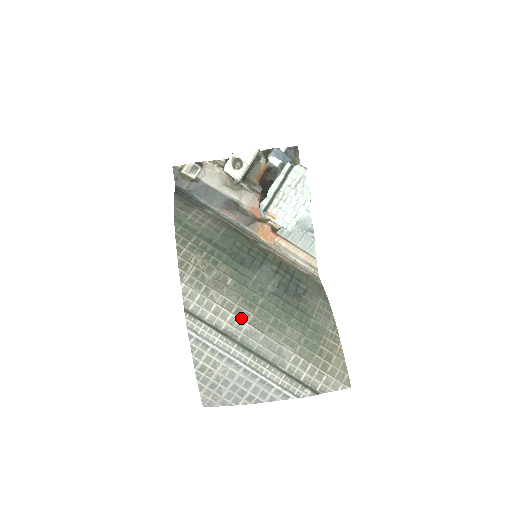
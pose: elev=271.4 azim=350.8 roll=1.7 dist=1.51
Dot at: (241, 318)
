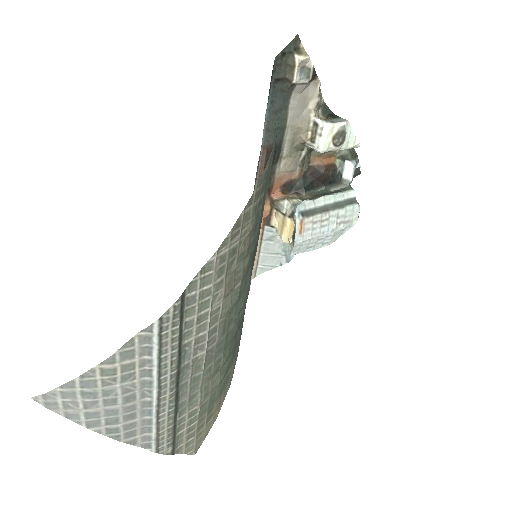
Dot at: (208, 341)
